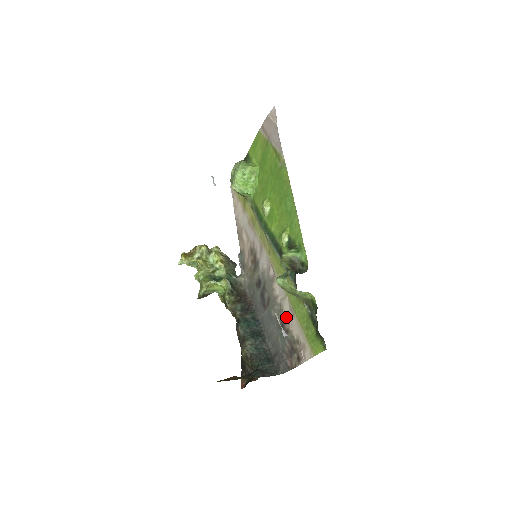
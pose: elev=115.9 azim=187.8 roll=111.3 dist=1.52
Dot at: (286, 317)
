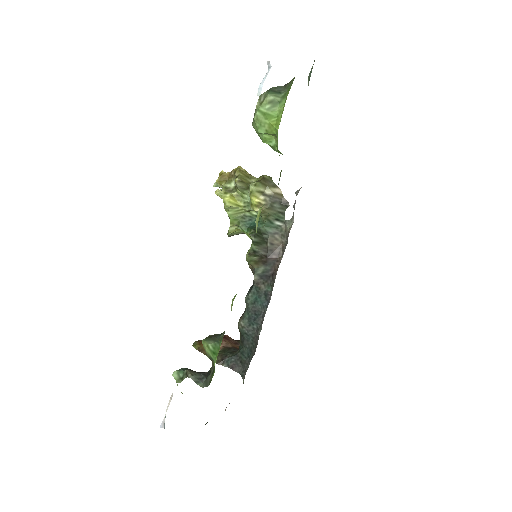
Dot at: occluded
